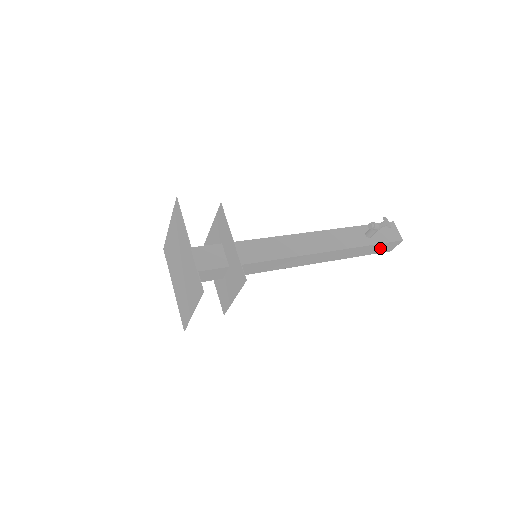
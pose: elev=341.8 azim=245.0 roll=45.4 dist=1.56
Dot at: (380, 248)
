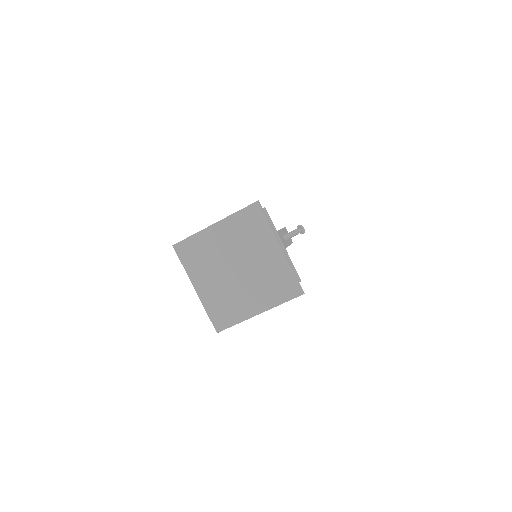
Dot at: occluded
